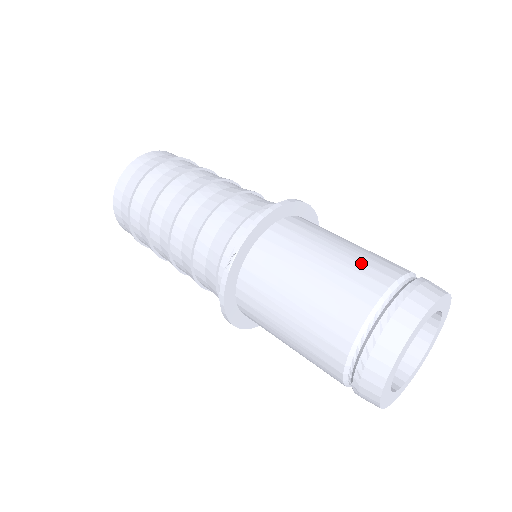
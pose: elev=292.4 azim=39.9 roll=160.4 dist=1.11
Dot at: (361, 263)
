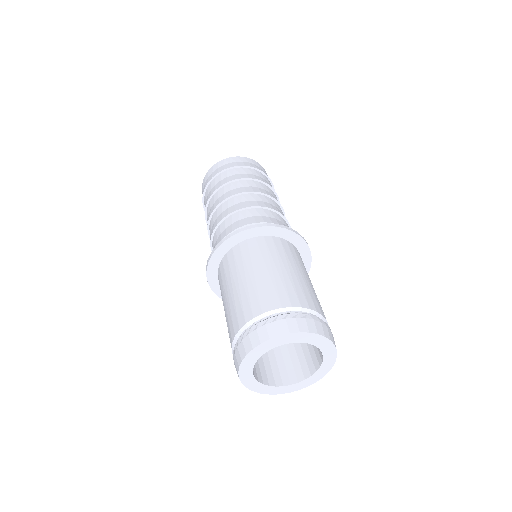
Dot at: (247, 297)
